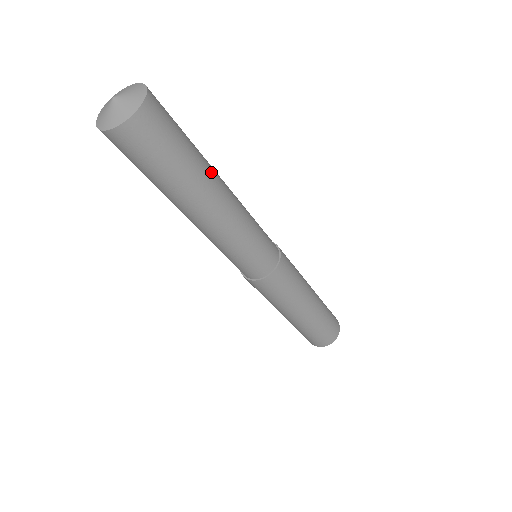
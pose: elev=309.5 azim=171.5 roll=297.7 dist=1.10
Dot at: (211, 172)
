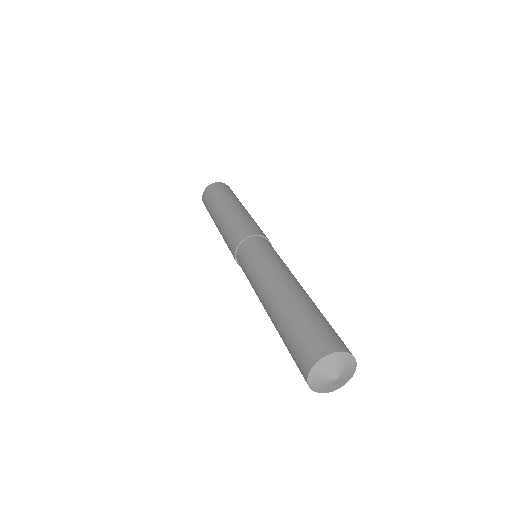
Dot at: occluded
